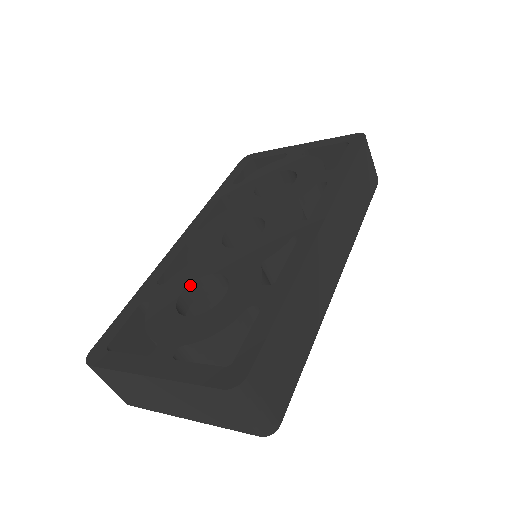
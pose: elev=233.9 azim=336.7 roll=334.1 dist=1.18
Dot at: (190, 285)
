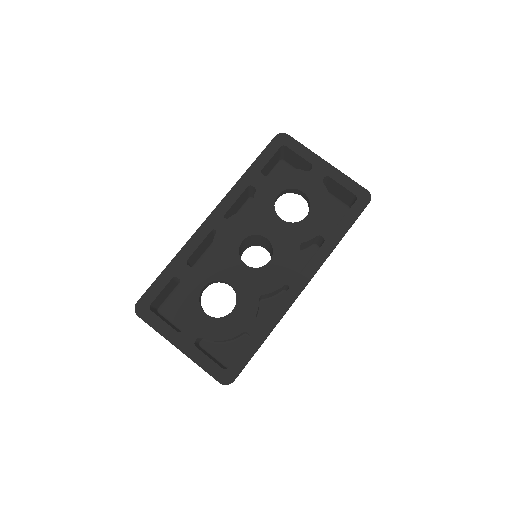
Dot at: (210, 282)
